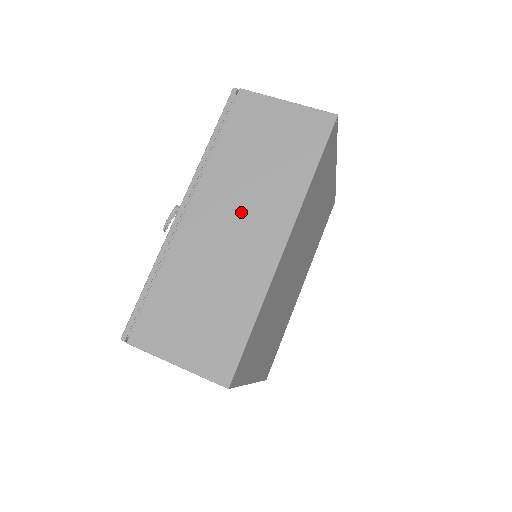
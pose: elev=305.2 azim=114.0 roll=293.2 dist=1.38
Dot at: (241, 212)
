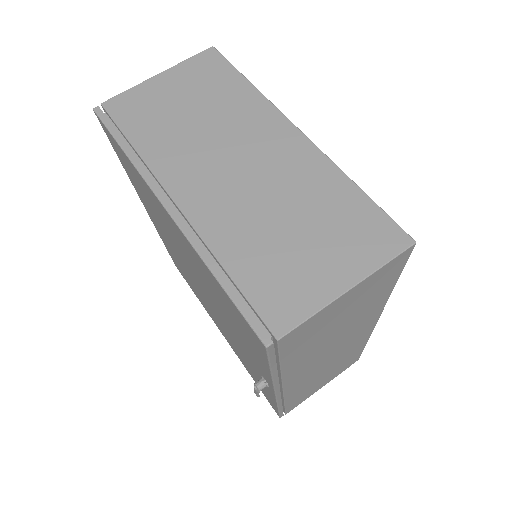
Dot at: (334, 349)
